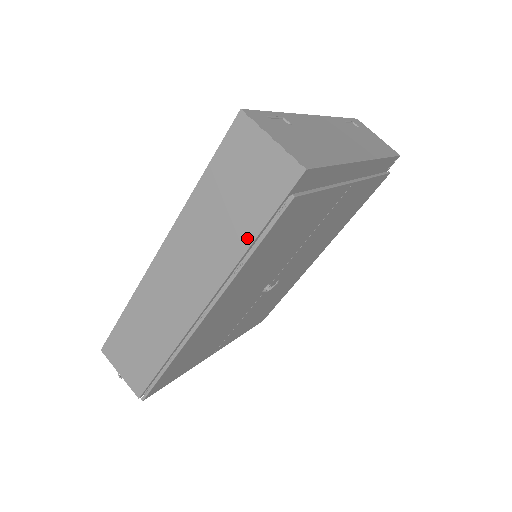
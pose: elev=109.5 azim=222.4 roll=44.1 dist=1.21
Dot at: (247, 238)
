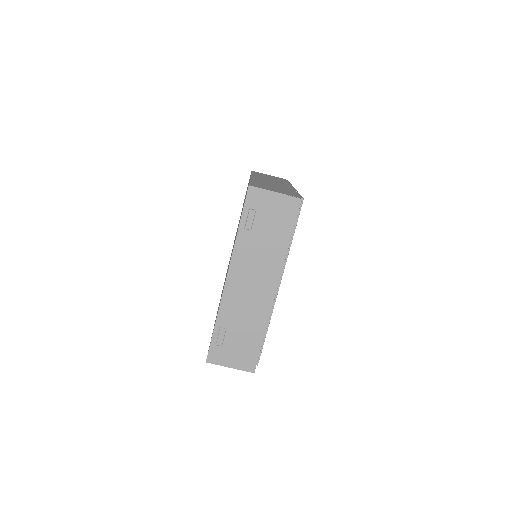
Dot at: occluded
